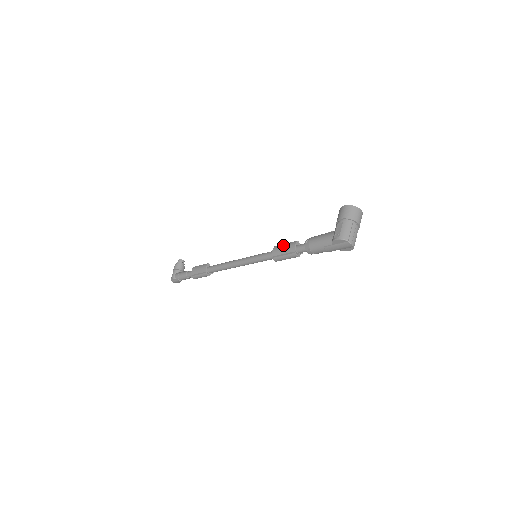
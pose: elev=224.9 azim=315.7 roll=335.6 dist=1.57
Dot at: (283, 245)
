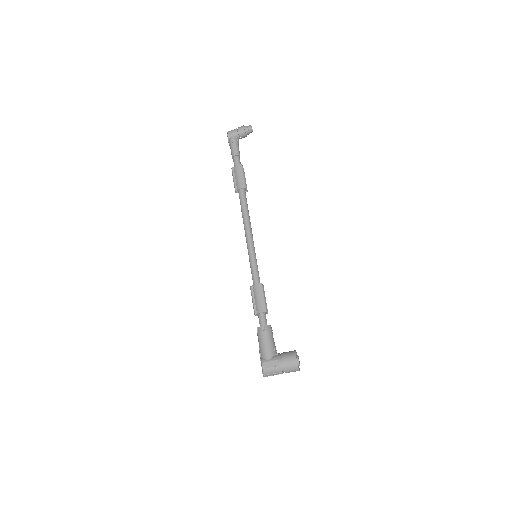
Dot at: (262, 296)
